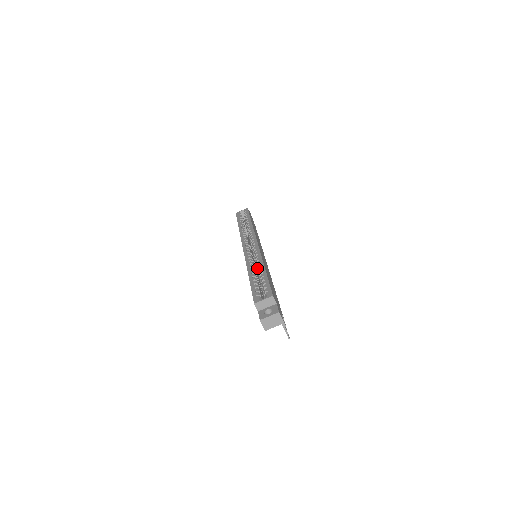
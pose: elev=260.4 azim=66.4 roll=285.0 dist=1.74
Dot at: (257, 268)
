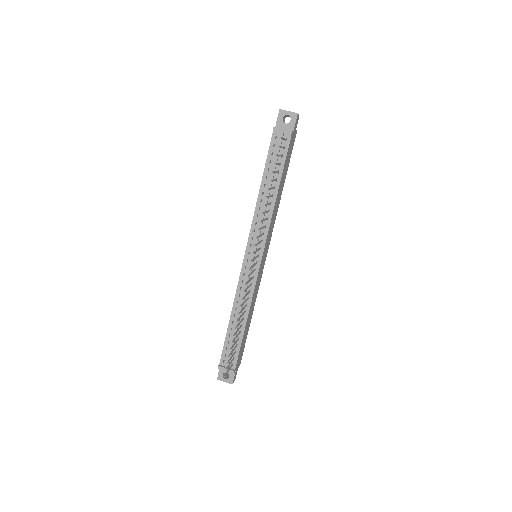
Dot at: occluded
